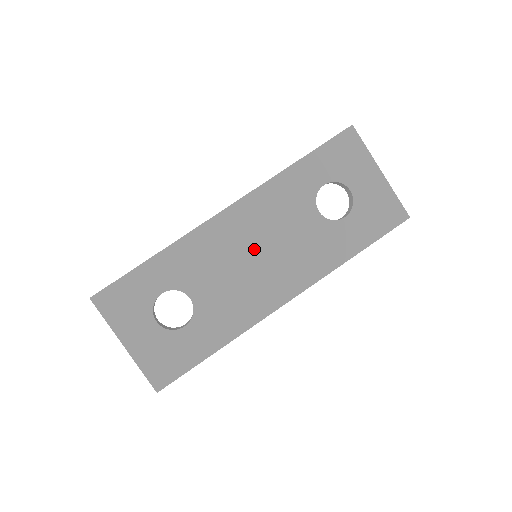
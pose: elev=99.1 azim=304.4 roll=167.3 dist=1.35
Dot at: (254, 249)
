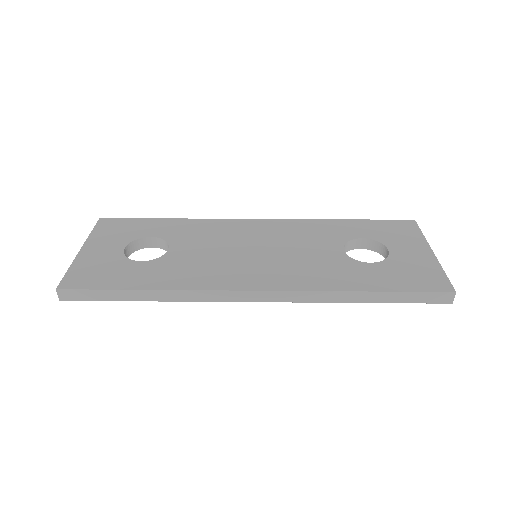
Dot at: (258, 246)
